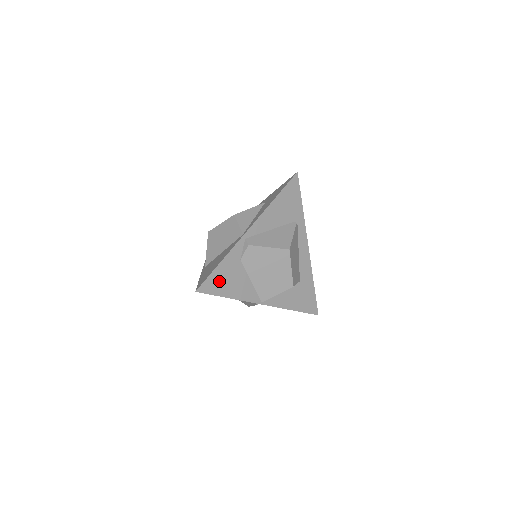
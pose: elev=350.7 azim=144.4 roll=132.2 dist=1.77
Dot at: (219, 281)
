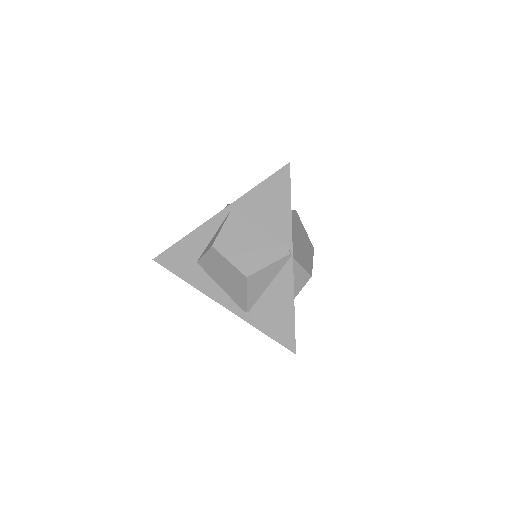
Dot at: occluded
